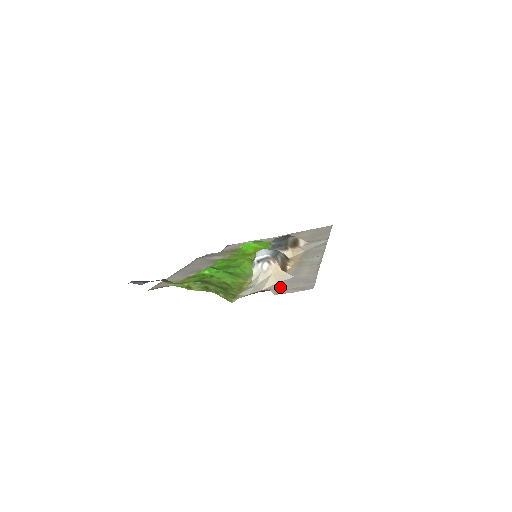
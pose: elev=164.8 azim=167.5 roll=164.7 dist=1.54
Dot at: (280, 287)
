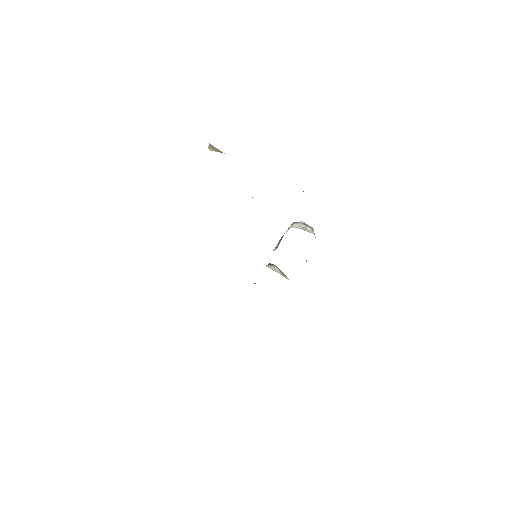
Dot at: occluded
